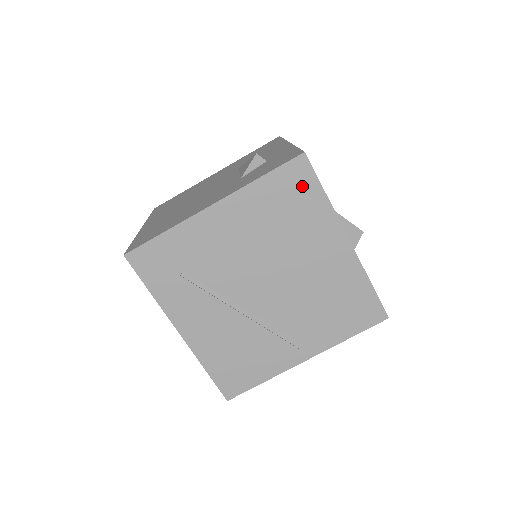
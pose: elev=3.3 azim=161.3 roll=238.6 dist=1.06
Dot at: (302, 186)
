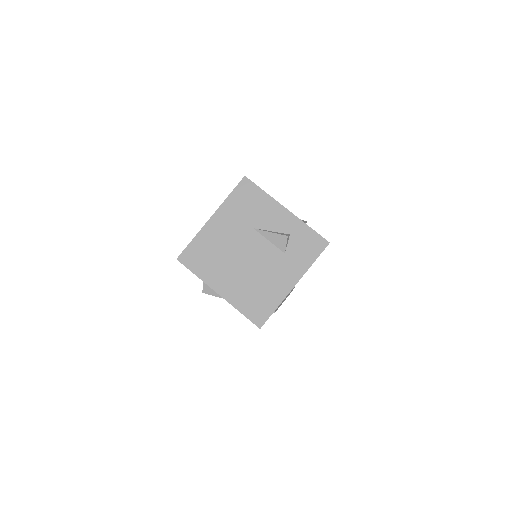
Dot at: occluded
